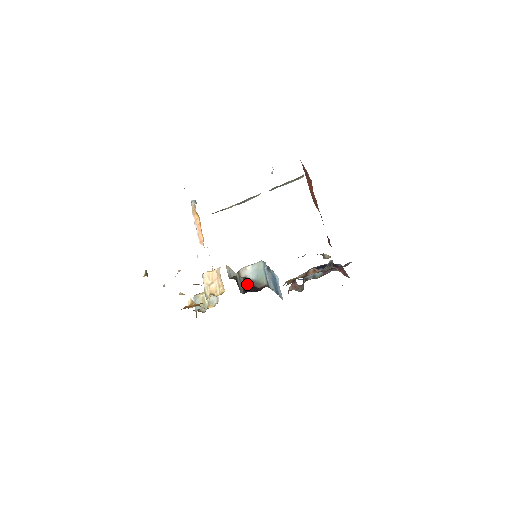
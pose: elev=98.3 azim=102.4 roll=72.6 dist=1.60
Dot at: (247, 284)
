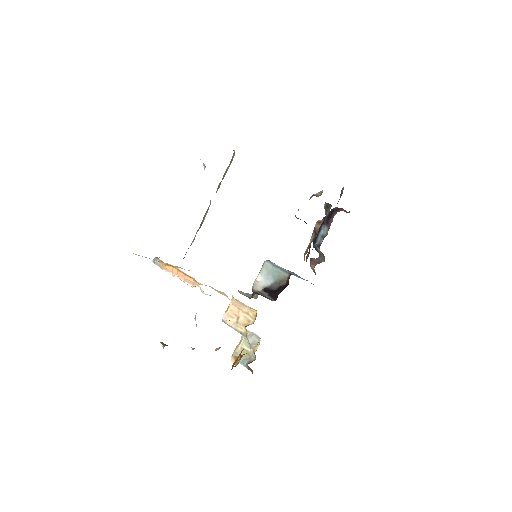
Dot at: (271, 291)
